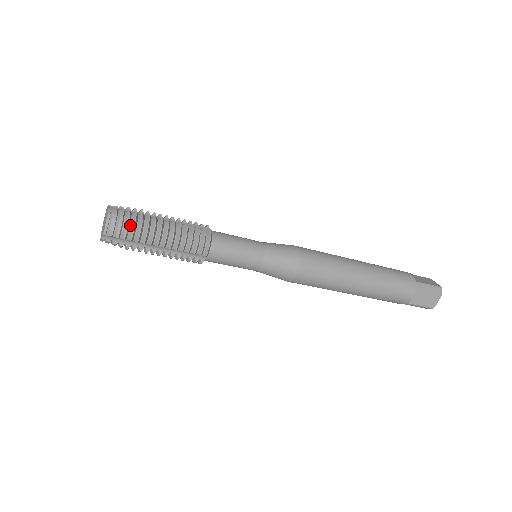
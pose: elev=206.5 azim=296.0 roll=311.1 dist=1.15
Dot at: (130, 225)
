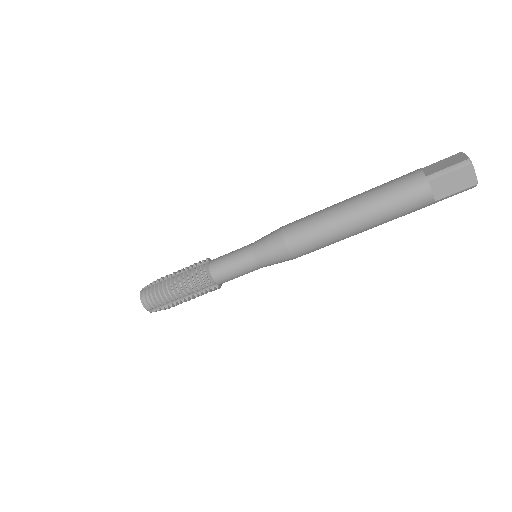
Dot at: (155, 296)
